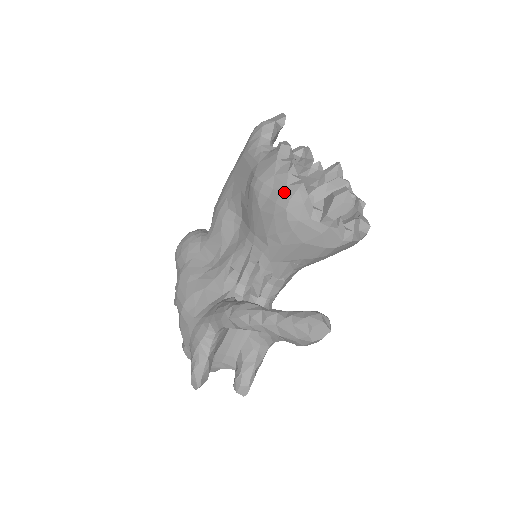
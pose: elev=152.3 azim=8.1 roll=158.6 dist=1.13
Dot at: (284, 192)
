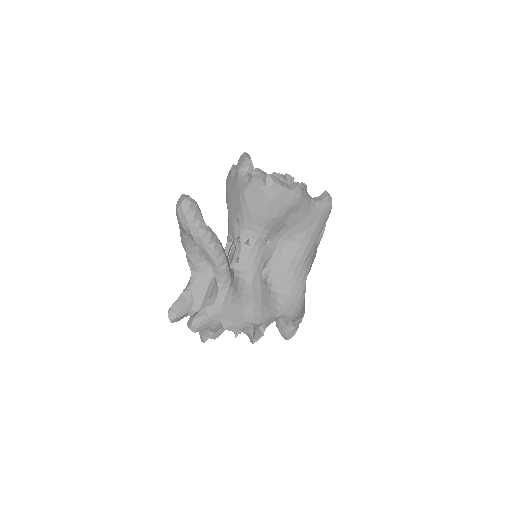
Dot at: occluded
